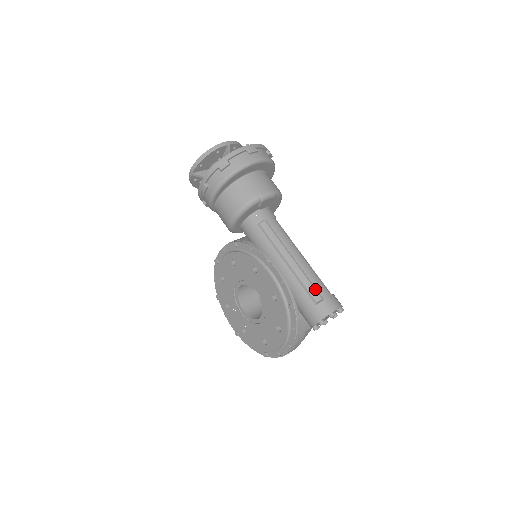
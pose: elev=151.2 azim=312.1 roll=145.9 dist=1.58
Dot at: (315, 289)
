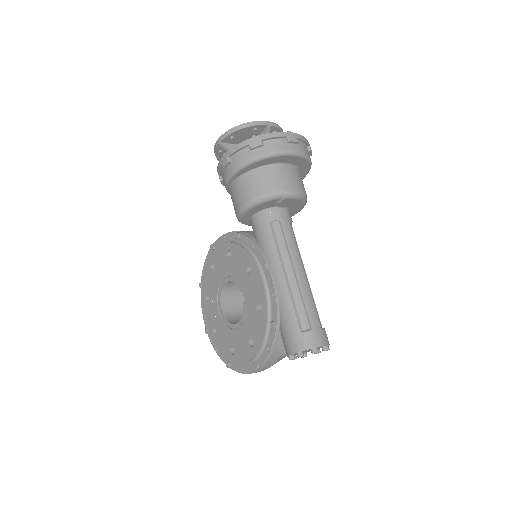
Dot at: (306, 315)
